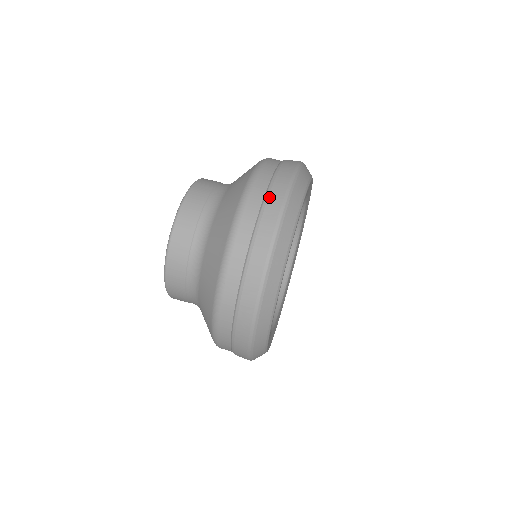
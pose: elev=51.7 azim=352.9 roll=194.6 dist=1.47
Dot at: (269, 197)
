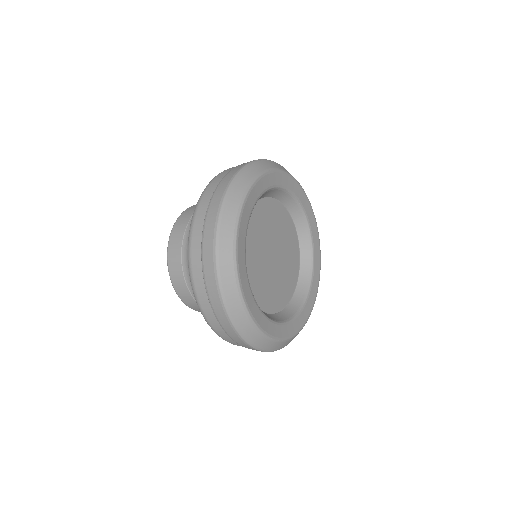
Dot at: (219, 185)
